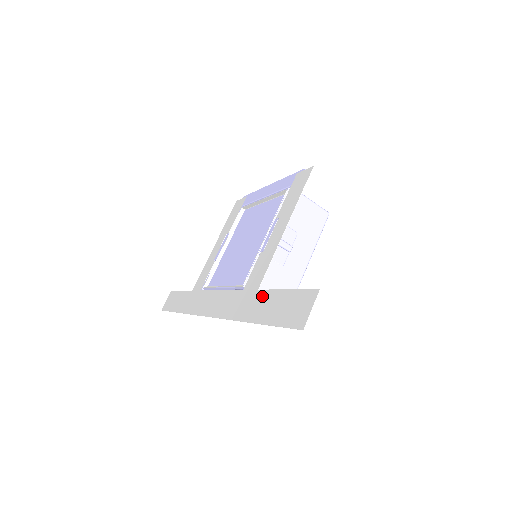
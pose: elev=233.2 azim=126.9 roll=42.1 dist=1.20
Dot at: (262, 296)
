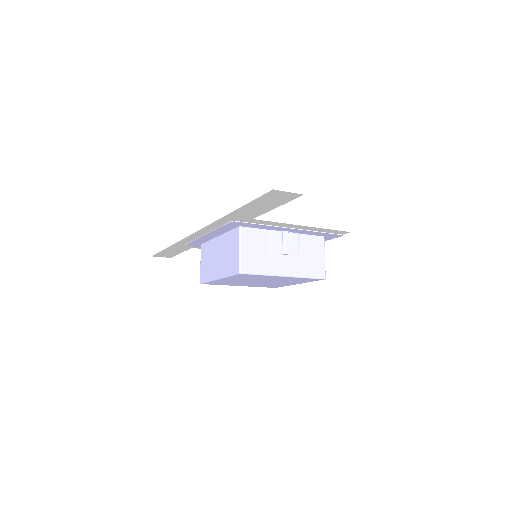
Dot at: (254, 214)
